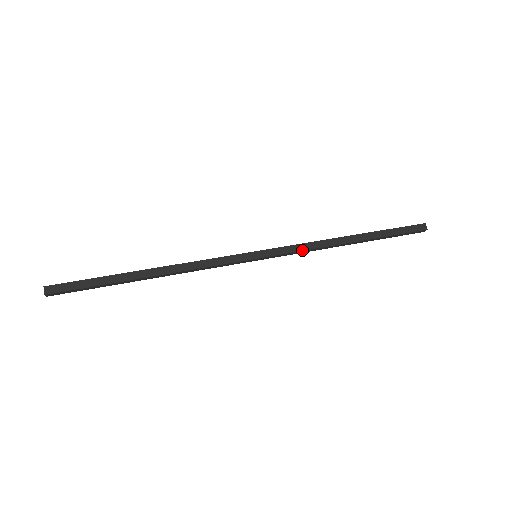
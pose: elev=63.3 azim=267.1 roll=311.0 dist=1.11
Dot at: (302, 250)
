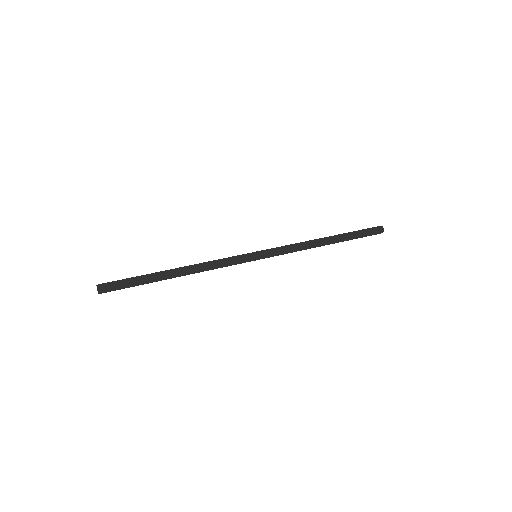
Dot at: (290, 252)
